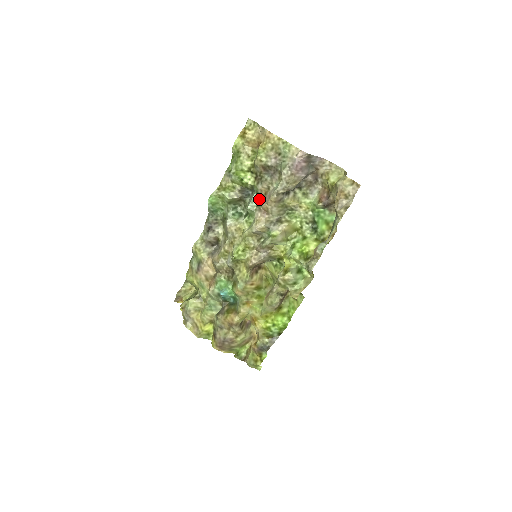
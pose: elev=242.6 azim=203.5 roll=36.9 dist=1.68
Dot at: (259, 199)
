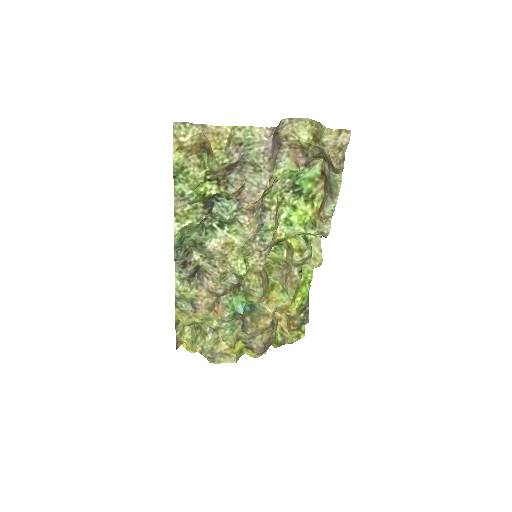
Dot at: (233, 202)
